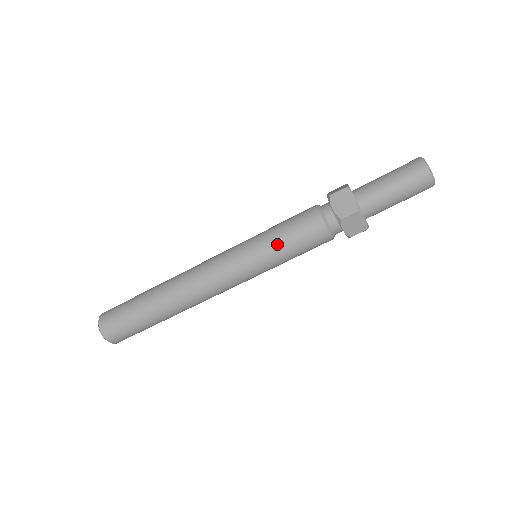
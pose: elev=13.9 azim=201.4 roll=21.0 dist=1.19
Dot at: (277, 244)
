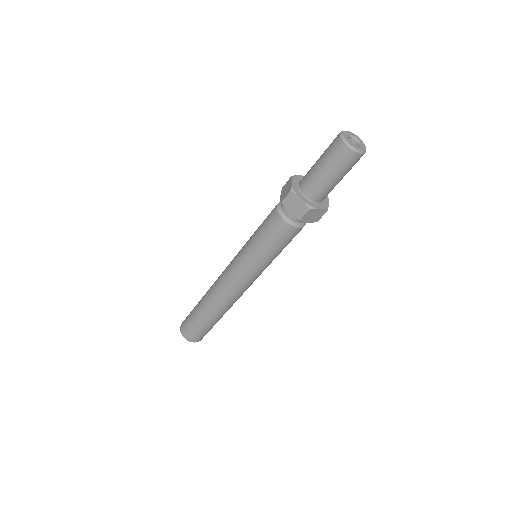
Dot at: (254, 238)
